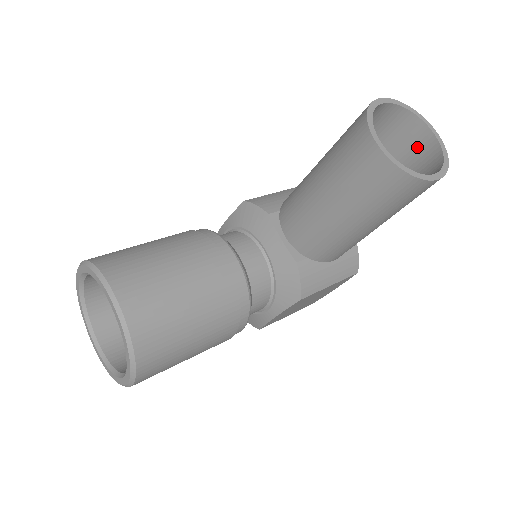
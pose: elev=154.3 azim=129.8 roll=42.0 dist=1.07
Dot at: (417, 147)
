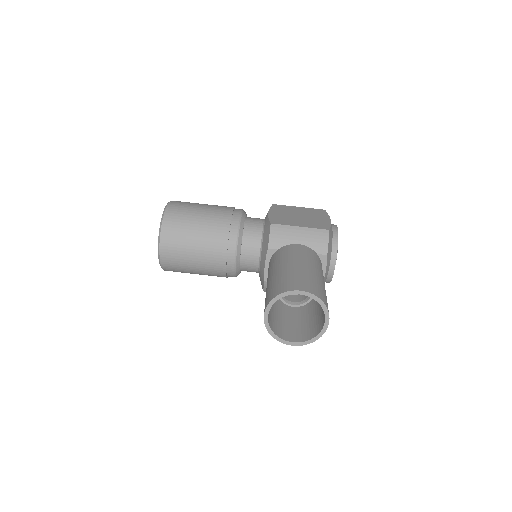
Dot at: (323, 314)
